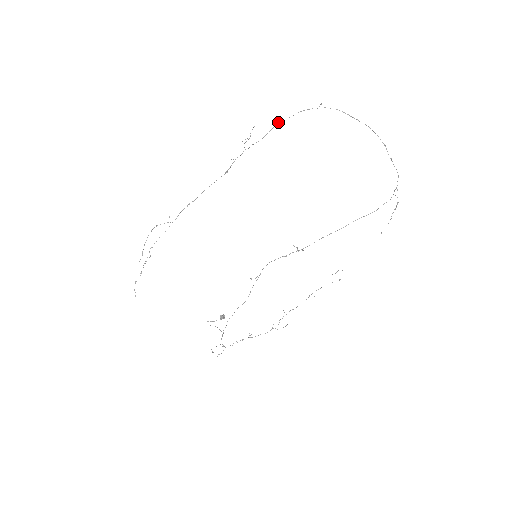
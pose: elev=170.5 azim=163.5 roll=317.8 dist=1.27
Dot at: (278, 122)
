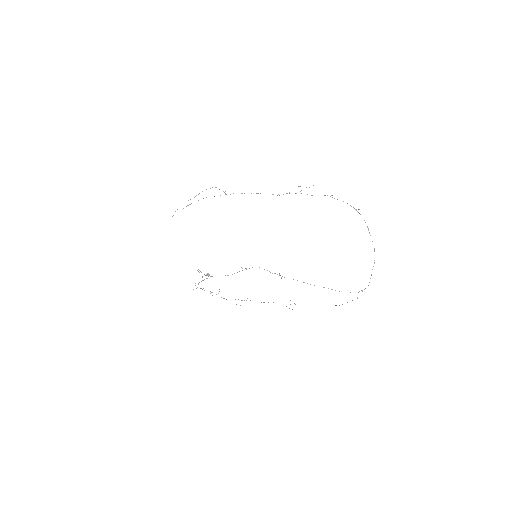
Dot at: occluded
